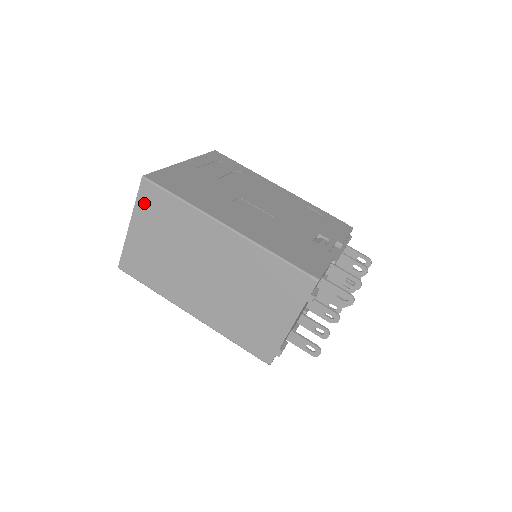
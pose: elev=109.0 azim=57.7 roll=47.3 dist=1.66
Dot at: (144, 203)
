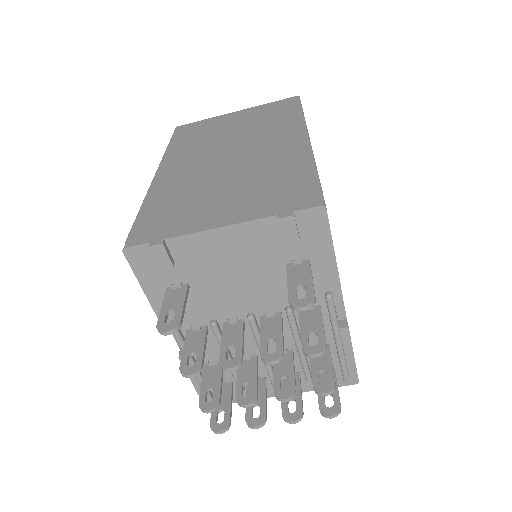
Dot at: (271, 106)
